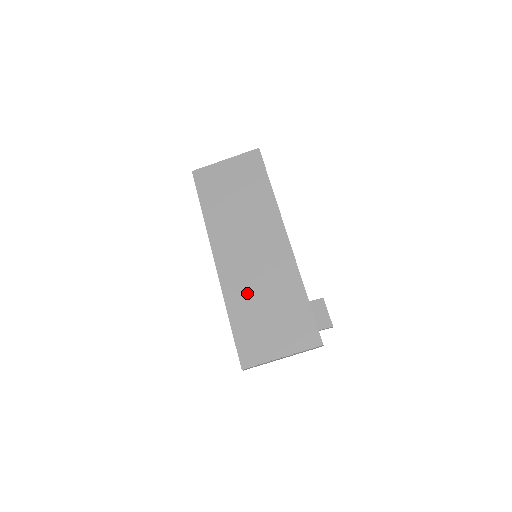
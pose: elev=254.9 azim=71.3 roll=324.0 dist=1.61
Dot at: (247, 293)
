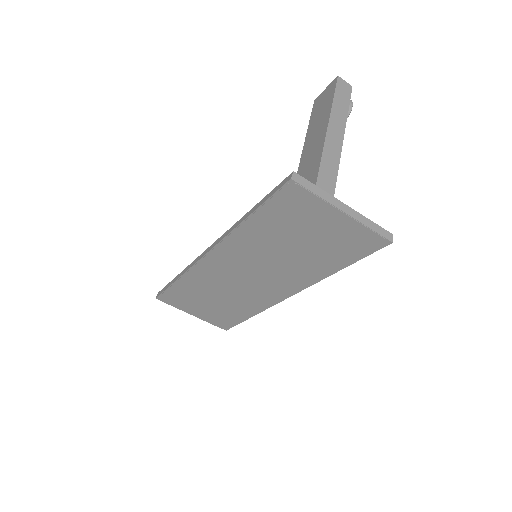
Dot at: (208, 286)
